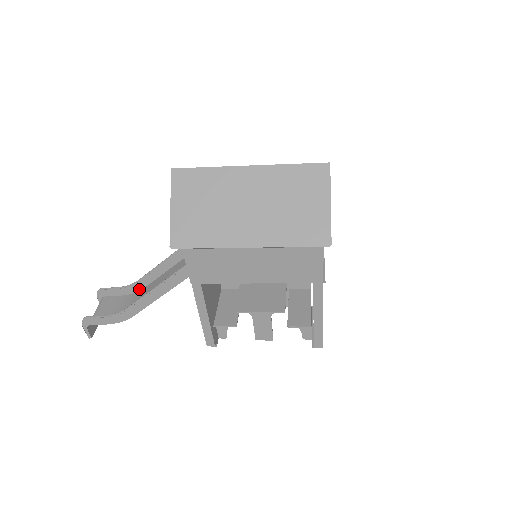
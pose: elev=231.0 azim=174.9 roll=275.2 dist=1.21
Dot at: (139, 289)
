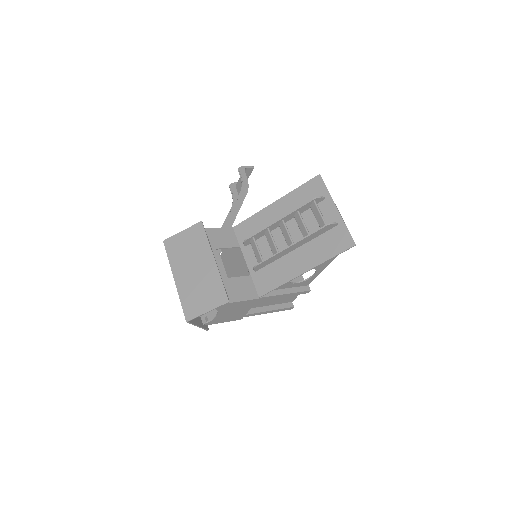
Dot at: (247, 190)
